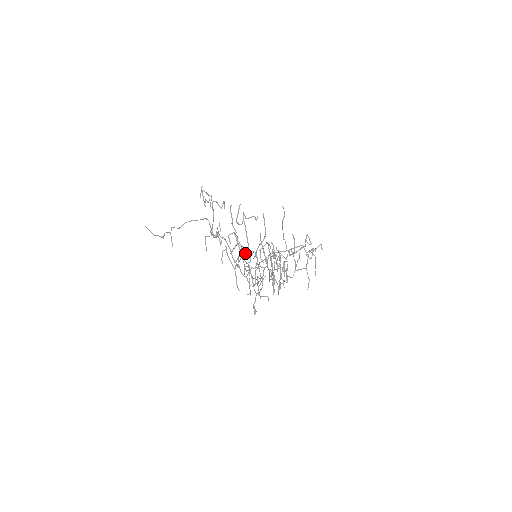
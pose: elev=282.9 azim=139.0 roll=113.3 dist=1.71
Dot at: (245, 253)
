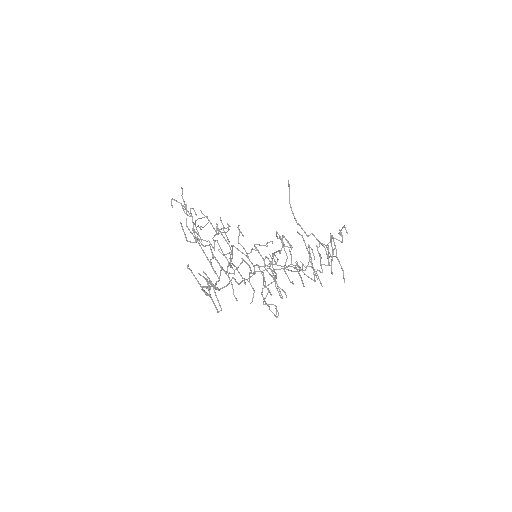
Dot at: (253, 249)
